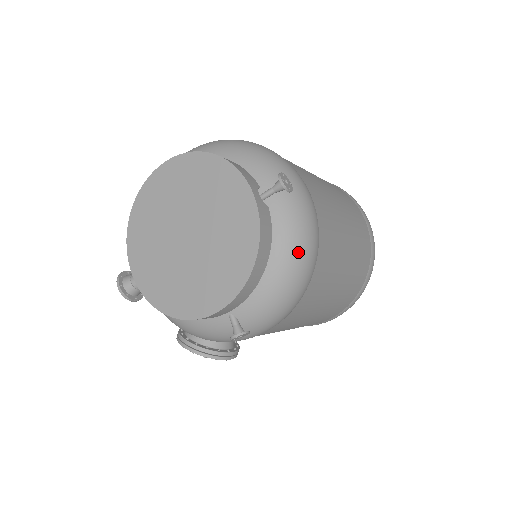
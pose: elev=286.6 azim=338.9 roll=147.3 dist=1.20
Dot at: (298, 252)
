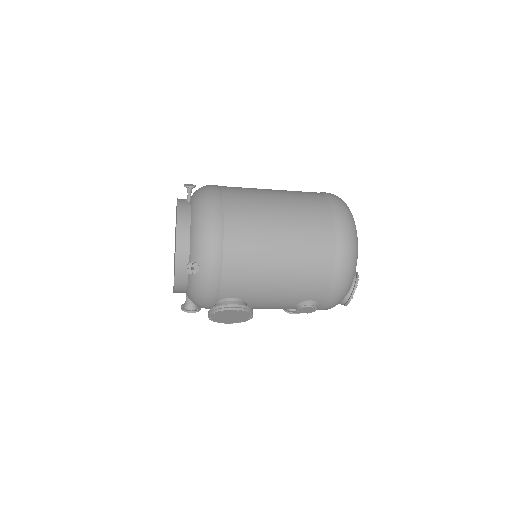
Dot at: (202, 208)
